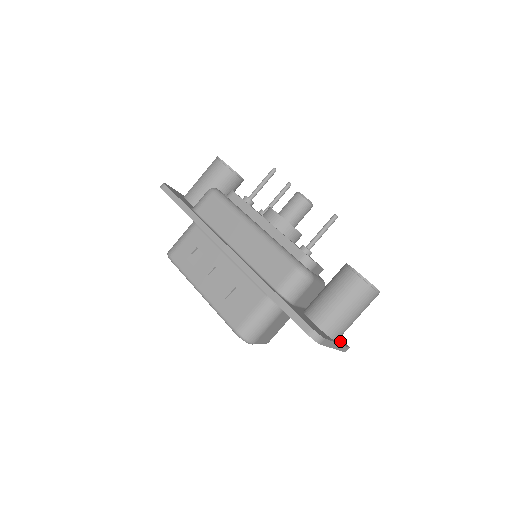
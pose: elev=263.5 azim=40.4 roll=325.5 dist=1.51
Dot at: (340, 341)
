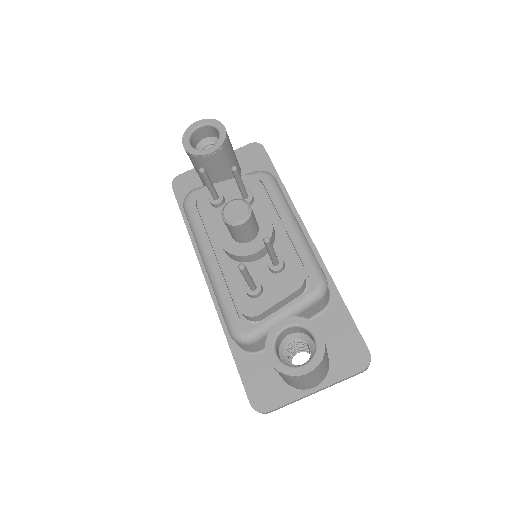
Dot at: (341, 370)
